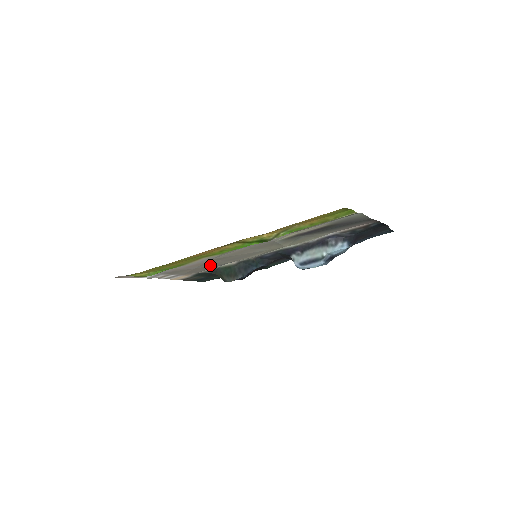
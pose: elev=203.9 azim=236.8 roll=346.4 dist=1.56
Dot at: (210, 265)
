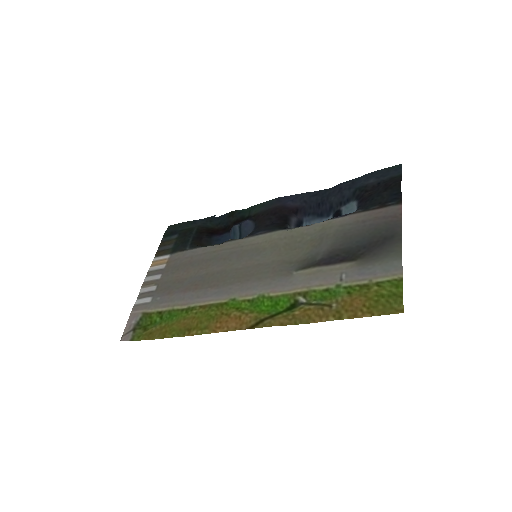
Dot at: (201, 267)
